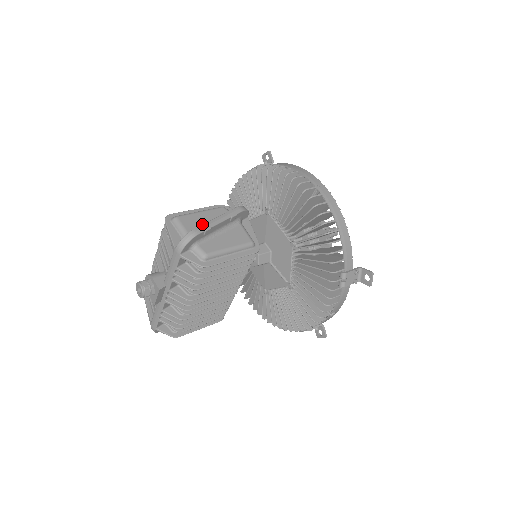
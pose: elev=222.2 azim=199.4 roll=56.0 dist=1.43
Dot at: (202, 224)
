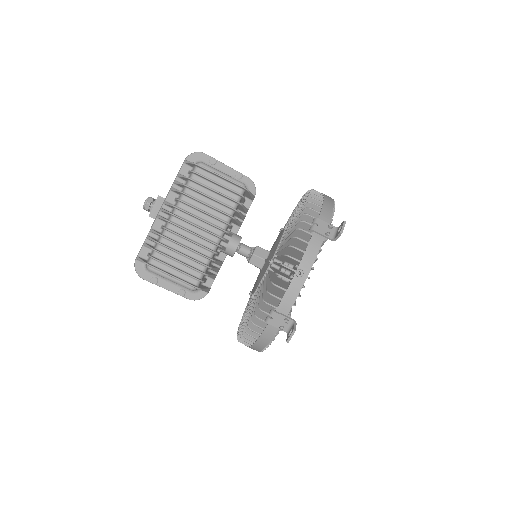
Dot at: occluded
